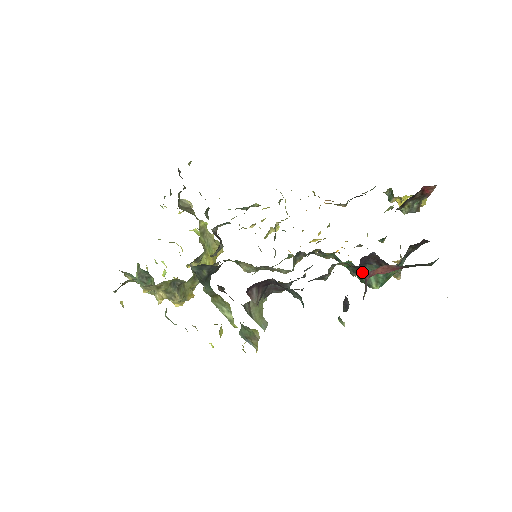
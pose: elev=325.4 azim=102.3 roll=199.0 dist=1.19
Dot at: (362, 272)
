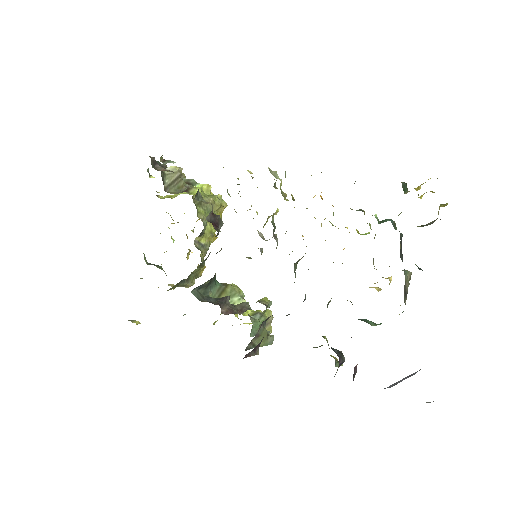
Dot at: (360, 319)
